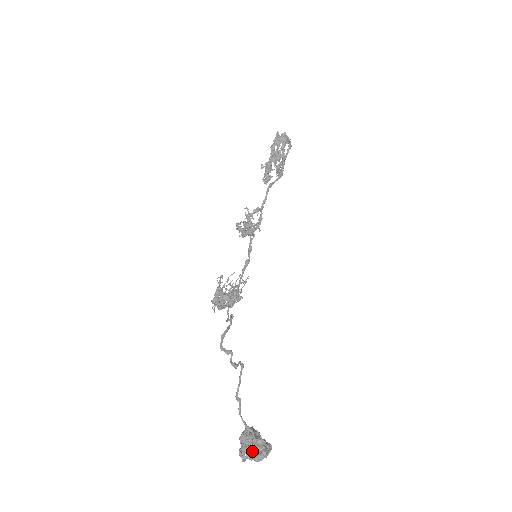
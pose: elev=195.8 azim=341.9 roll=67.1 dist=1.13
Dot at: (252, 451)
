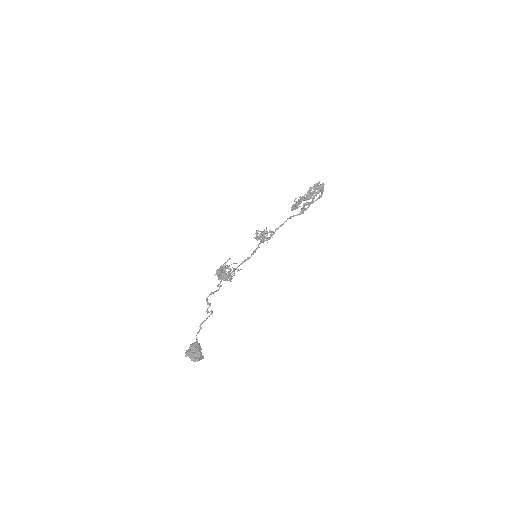
Dot at: (193, 355)
